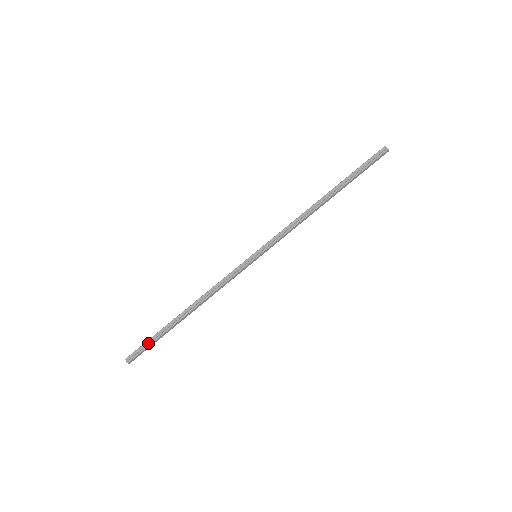
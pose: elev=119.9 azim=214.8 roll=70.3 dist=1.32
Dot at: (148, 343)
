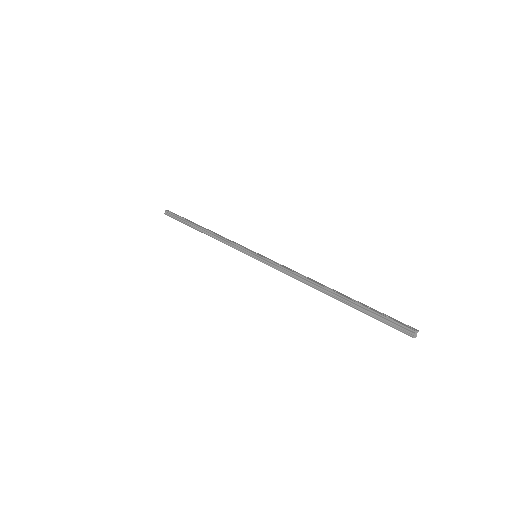
Dot at: (177, 218)
